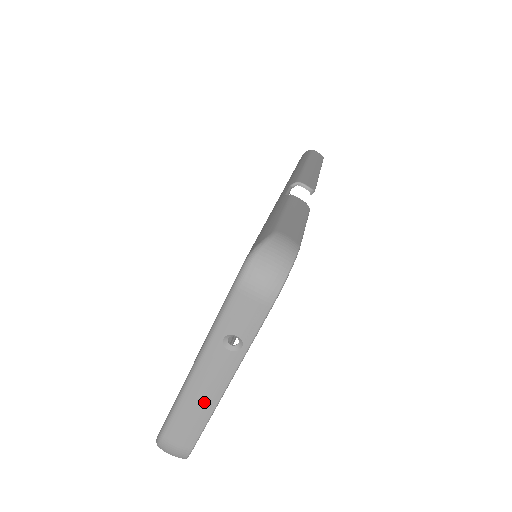
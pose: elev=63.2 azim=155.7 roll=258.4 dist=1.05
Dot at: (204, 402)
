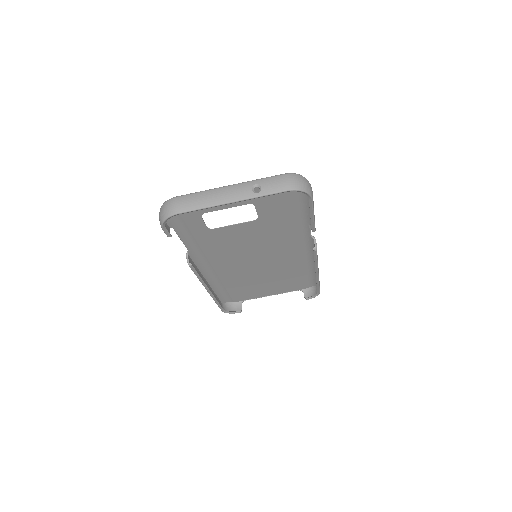
Dot at: (214, 199)
